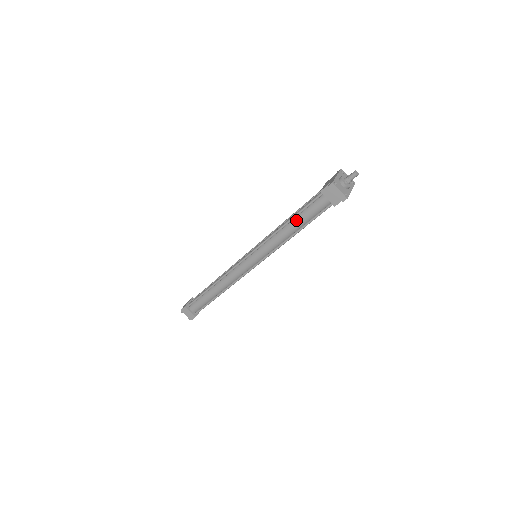
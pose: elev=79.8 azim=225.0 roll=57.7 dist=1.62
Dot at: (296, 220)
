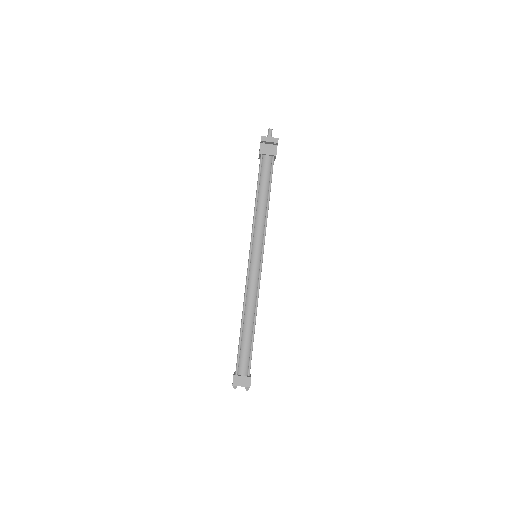
Dot at: (261, 191)
